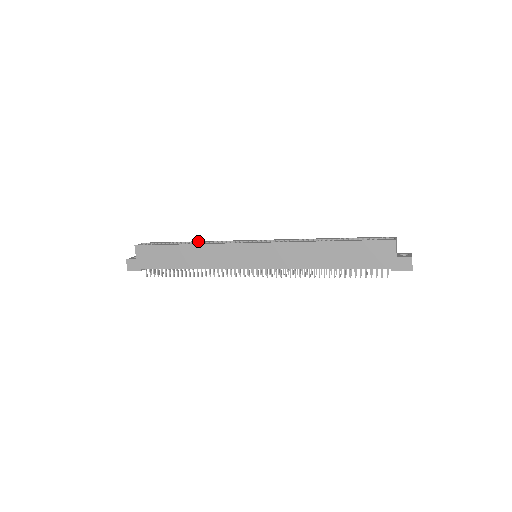
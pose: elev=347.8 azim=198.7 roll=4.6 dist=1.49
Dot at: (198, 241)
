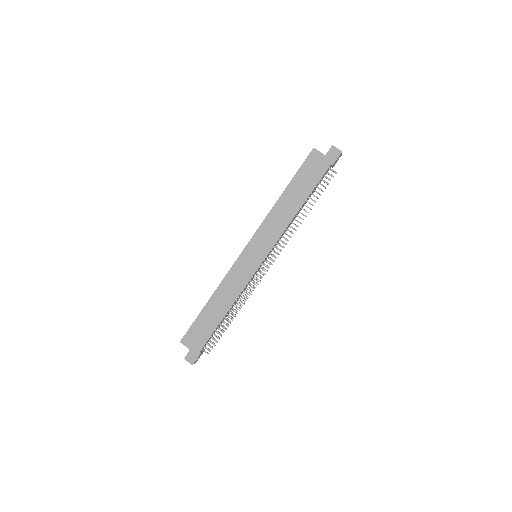
Dot at: occluded
